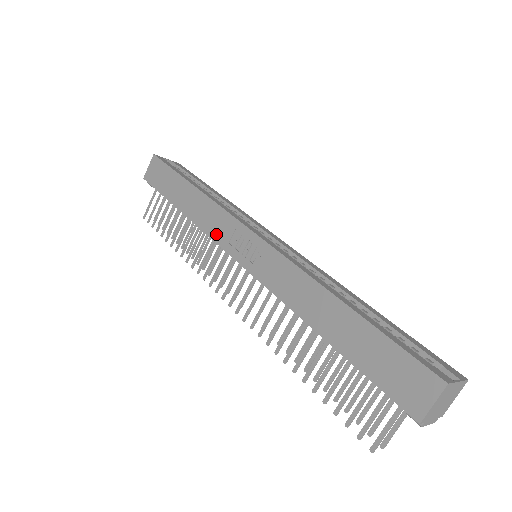
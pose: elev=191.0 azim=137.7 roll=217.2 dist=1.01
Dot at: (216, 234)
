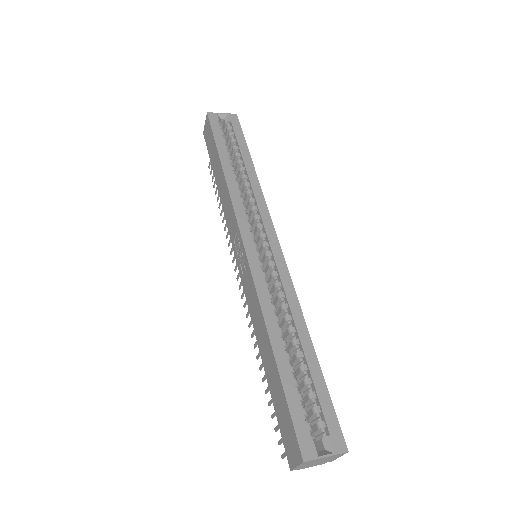
Dot at: (229, 227)
